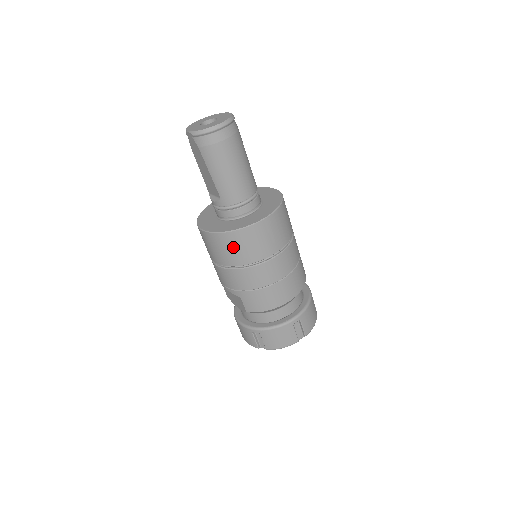
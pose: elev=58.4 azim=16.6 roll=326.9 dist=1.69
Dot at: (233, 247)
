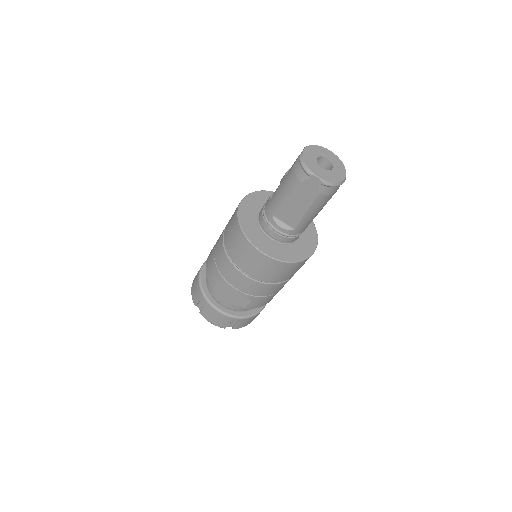
Dot at: (288, 271)
